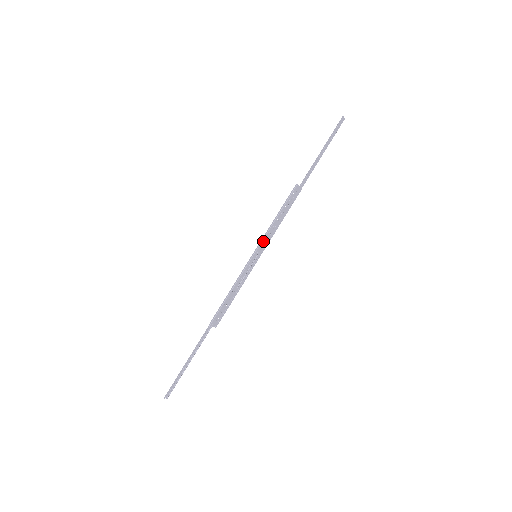
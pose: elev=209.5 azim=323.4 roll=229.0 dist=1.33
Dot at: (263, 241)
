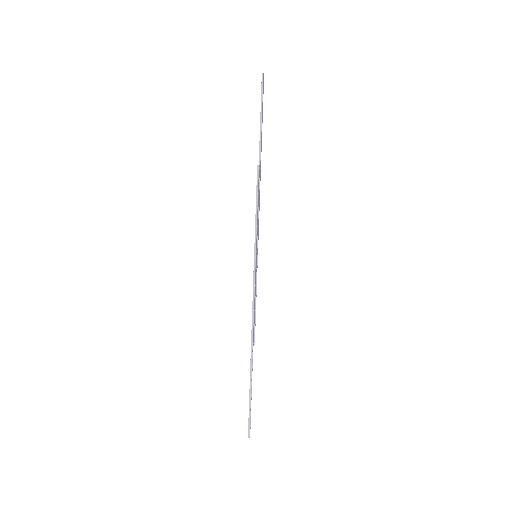
Dot at: (256, 238)
